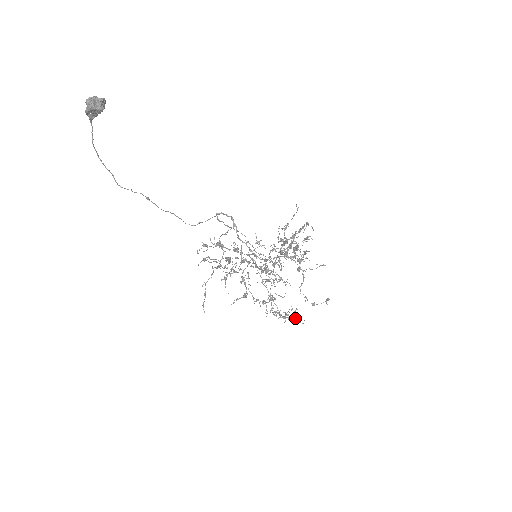
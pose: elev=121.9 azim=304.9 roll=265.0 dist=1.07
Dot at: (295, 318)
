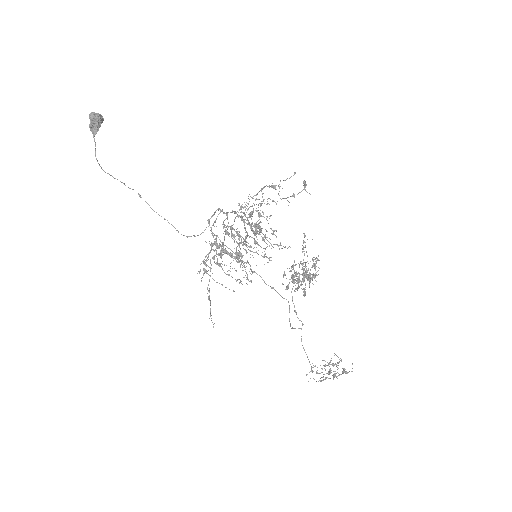
Dot at: occluded
